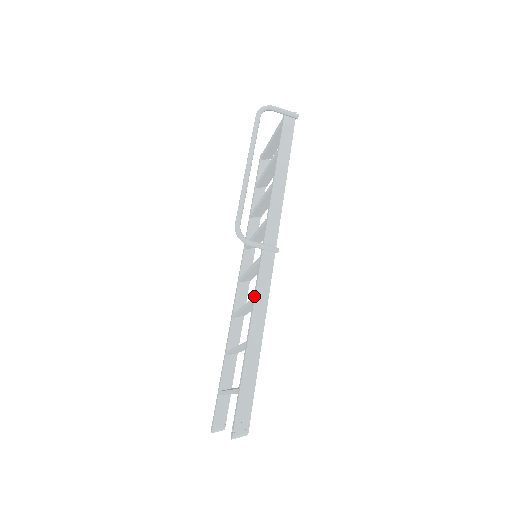
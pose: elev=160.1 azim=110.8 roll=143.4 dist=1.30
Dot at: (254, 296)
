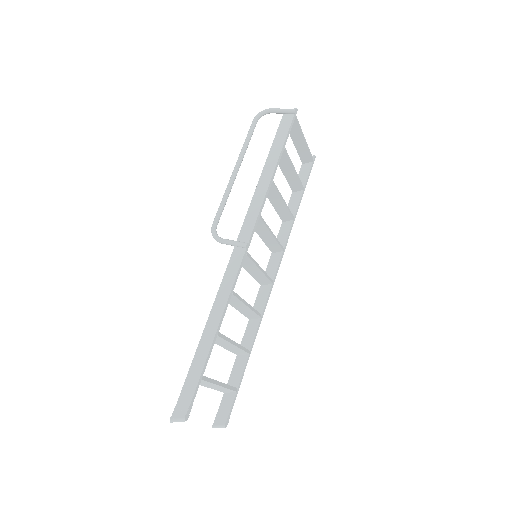
Dot at: (219, 290)
